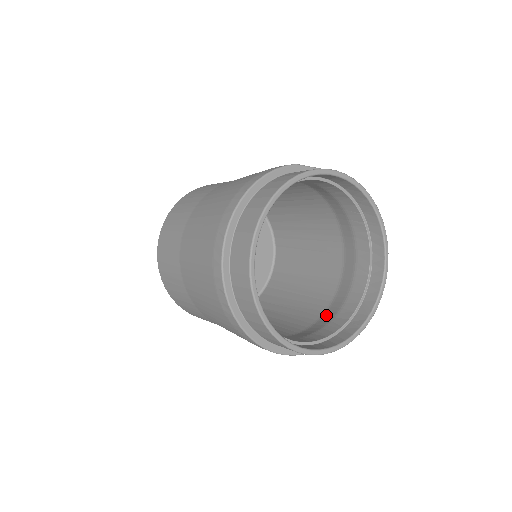
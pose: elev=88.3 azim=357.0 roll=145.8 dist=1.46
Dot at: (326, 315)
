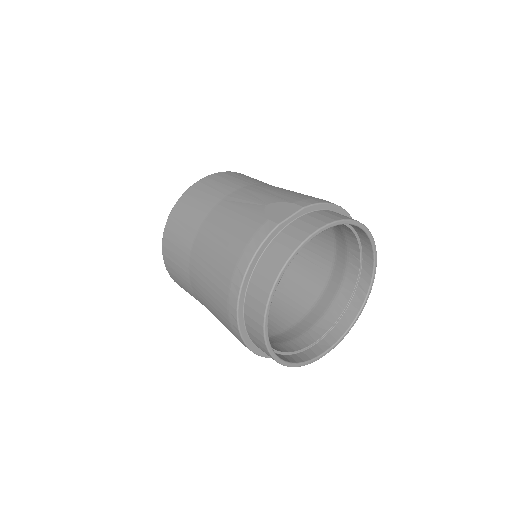
Dot at: (328, 289)
